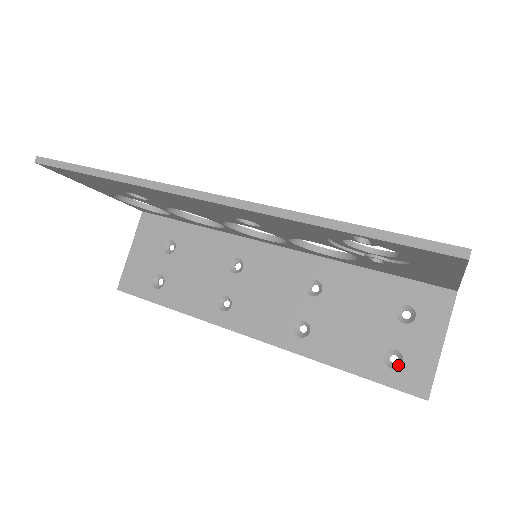
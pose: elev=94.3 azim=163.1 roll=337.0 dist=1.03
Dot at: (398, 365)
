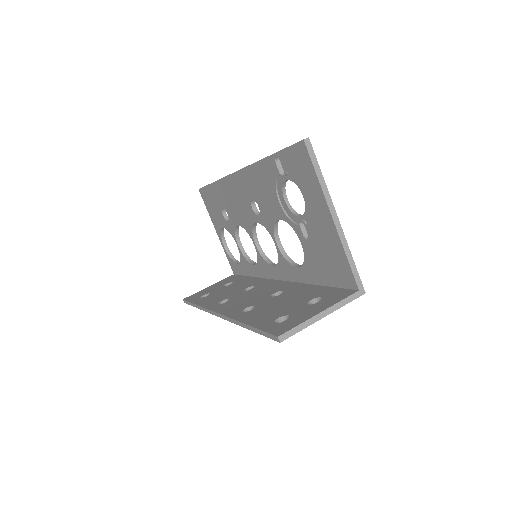
Dot at: (282, 323)
